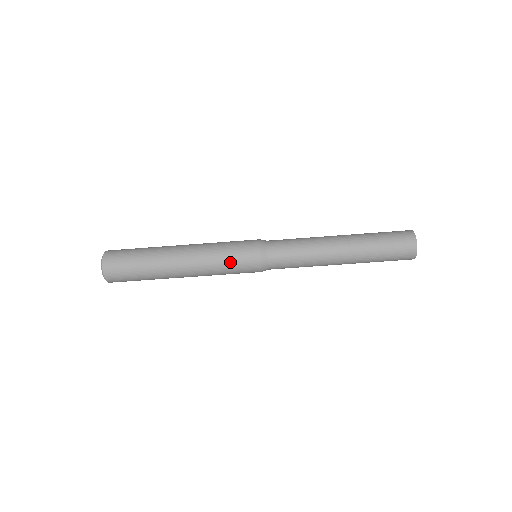
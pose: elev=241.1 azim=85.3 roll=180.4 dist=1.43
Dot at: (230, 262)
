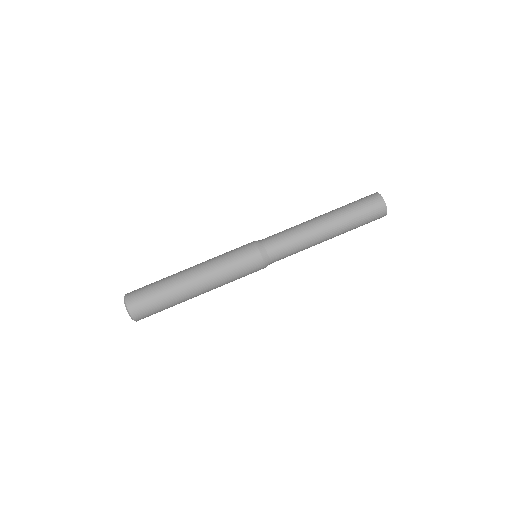
Dot at: (239, 273)
